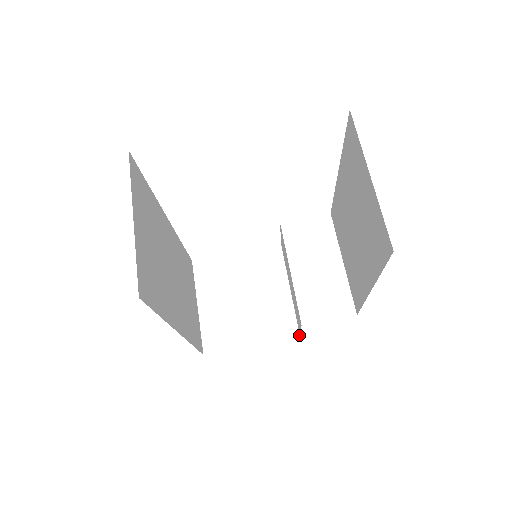
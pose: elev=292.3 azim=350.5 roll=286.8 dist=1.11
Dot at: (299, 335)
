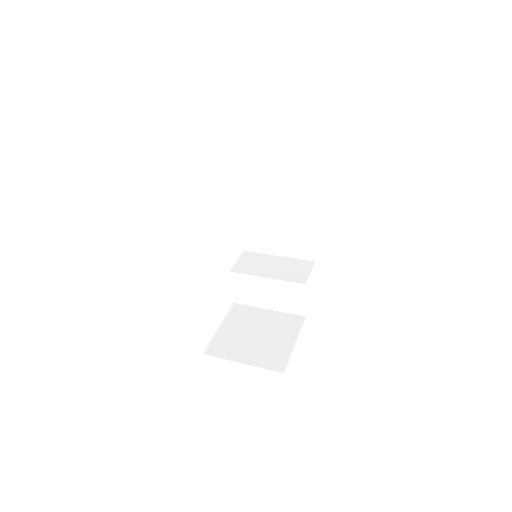
Dot at: (304, 317)
